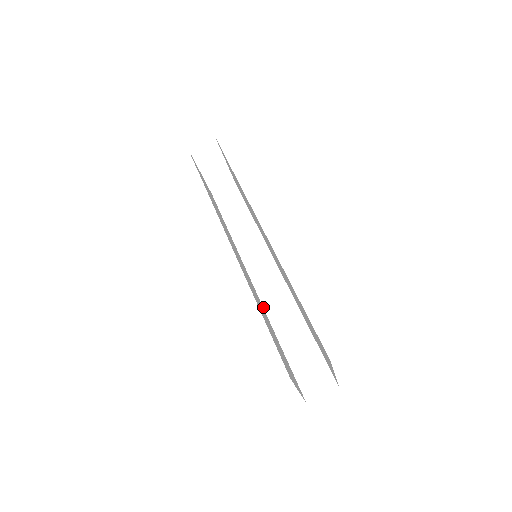
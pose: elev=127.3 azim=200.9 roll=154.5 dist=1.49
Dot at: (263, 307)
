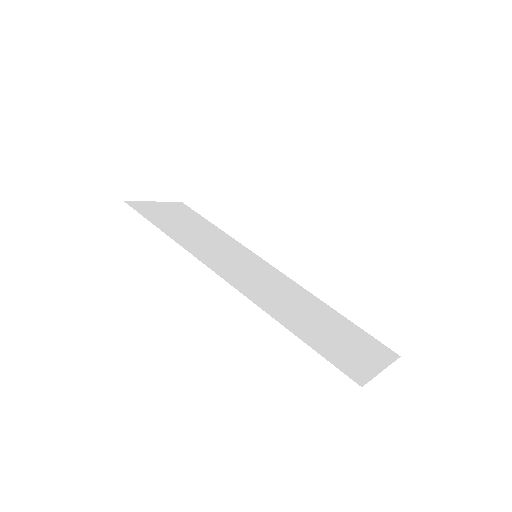
Dot at: (301, 286)
